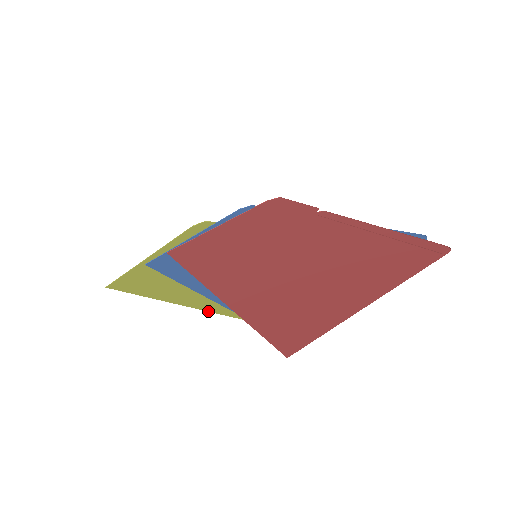
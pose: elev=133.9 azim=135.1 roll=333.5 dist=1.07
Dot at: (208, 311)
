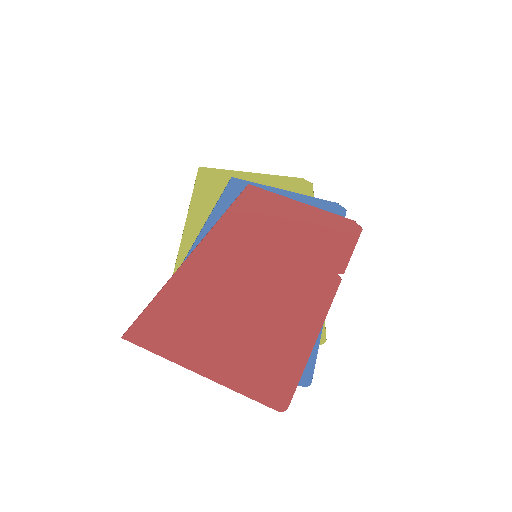
Dot at: (177, 257)
